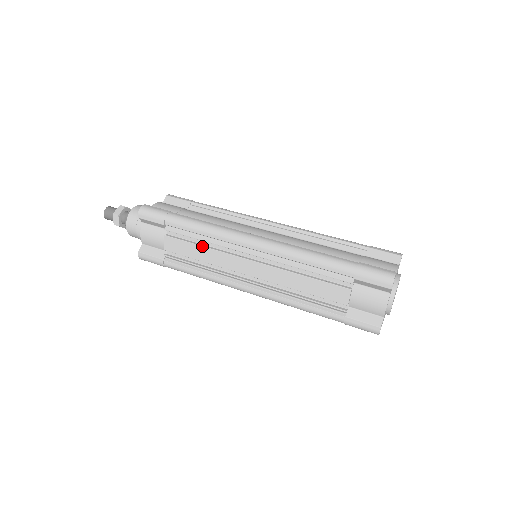
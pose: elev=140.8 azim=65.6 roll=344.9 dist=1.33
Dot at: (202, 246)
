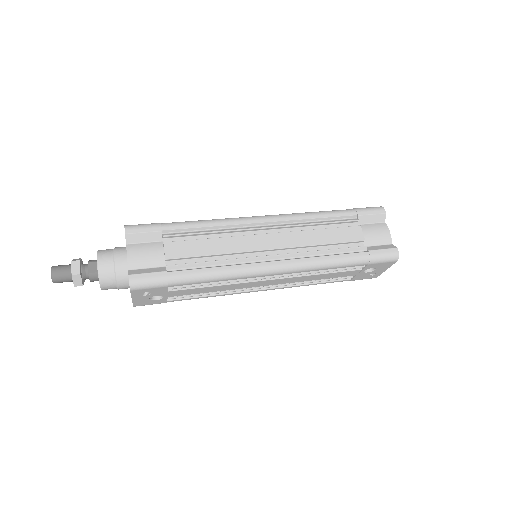
Dot at: (212, 238)
